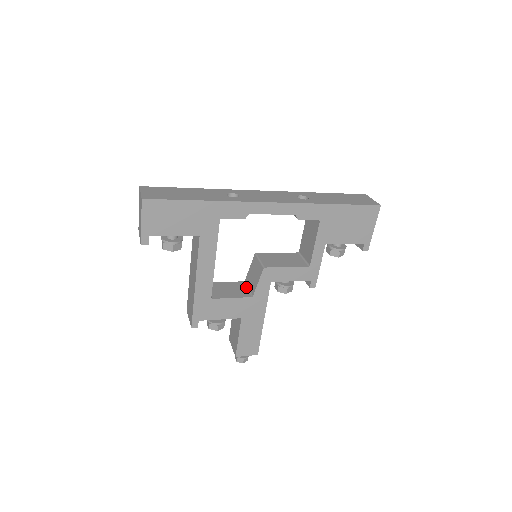
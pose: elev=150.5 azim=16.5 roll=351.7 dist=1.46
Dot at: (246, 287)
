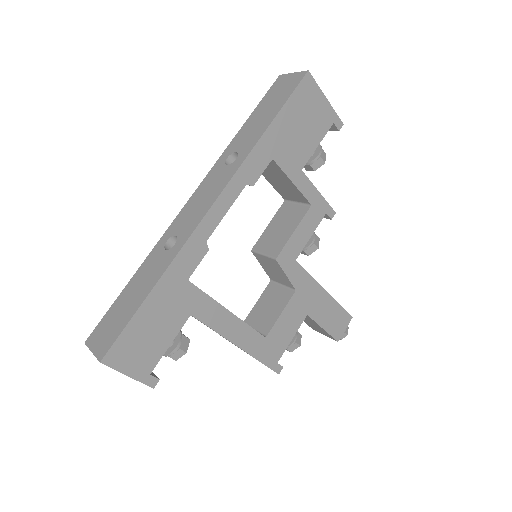
Dot at: (279, 286)
